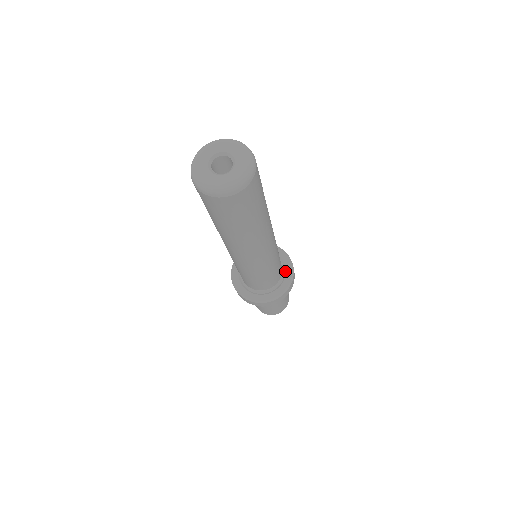
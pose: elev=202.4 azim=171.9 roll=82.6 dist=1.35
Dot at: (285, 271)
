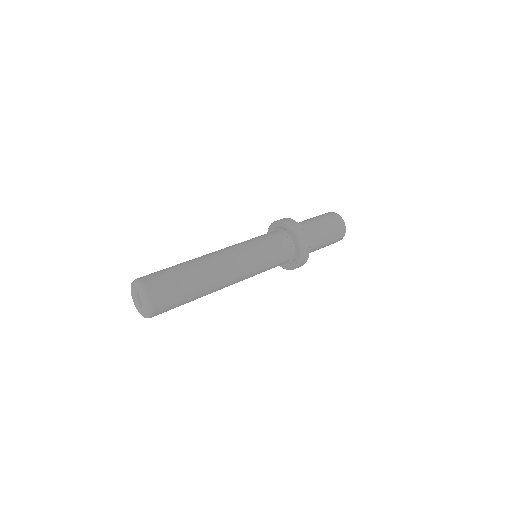
Dot at: (290, 235)
